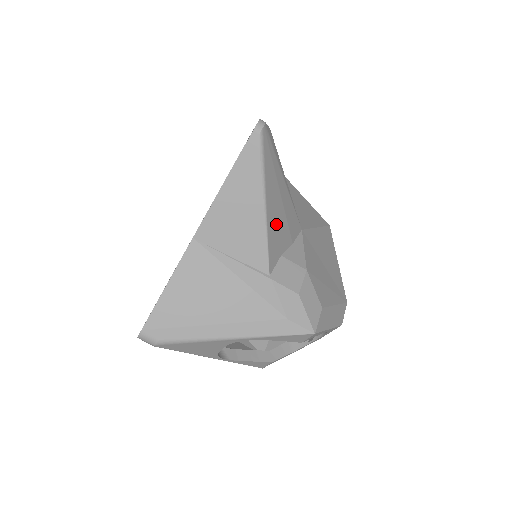
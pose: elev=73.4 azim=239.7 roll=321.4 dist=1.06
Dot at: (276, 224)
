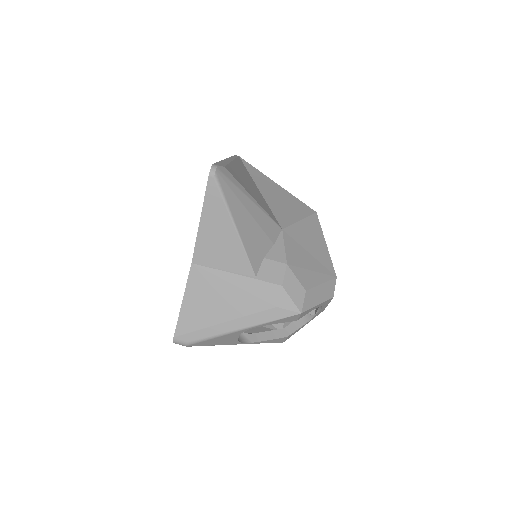
Dot at: (251, 236)
